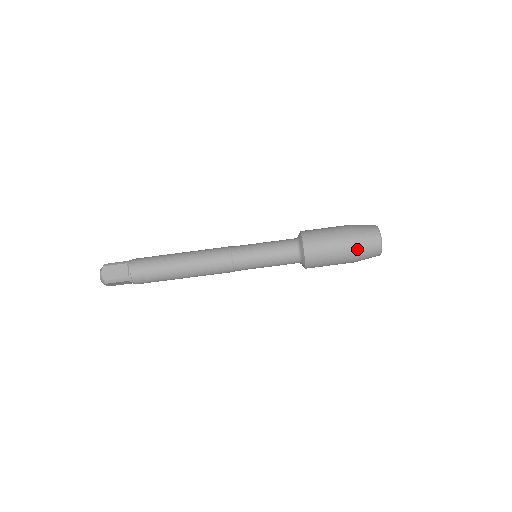
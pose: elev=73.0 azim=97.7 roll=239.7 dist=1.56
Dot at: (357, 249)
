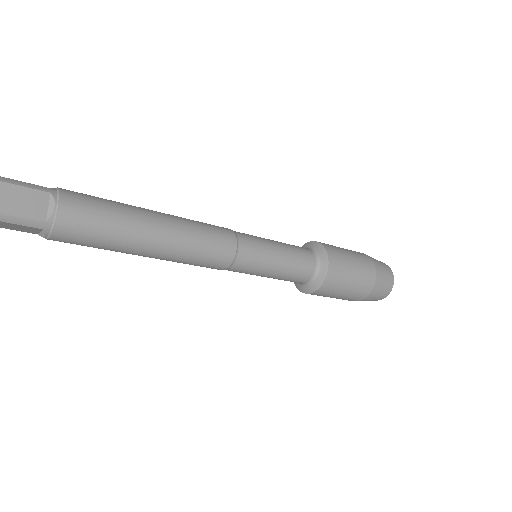
Dot at: occluded
